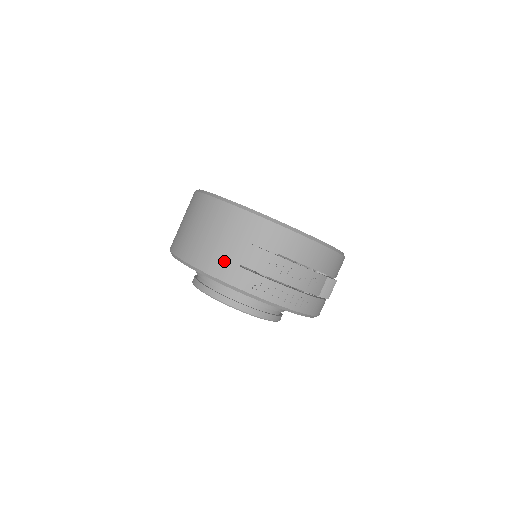
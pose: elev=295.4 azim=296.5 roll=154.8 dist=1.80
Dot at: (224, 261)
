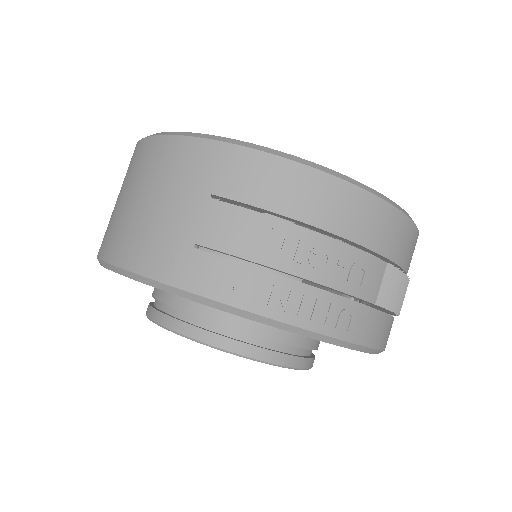
Dot at: (163, 242)
